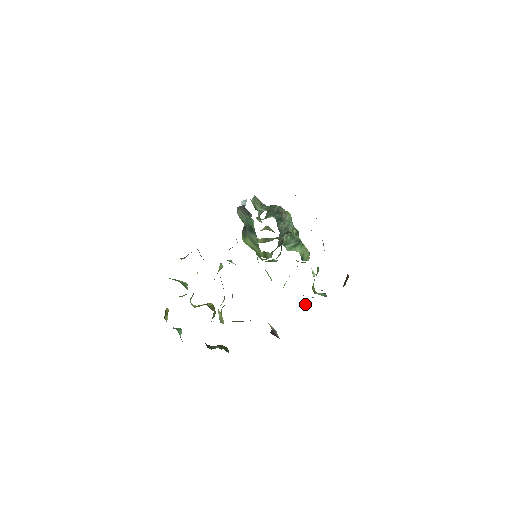
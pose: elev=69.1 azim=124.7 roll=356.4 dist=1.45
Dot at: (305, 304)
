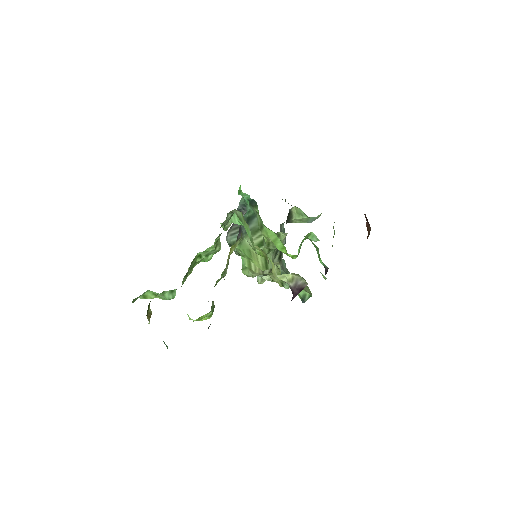
Dot at: (327, 270)
